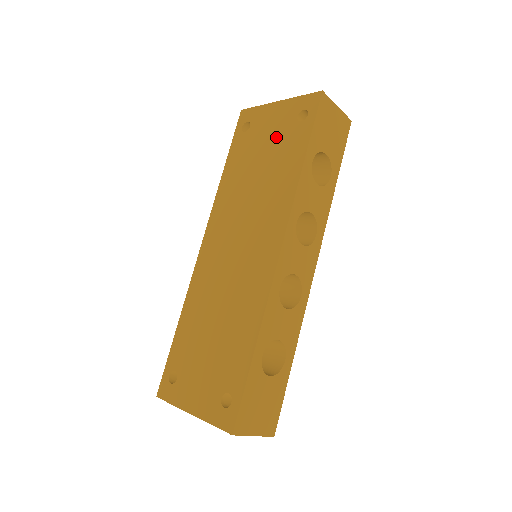
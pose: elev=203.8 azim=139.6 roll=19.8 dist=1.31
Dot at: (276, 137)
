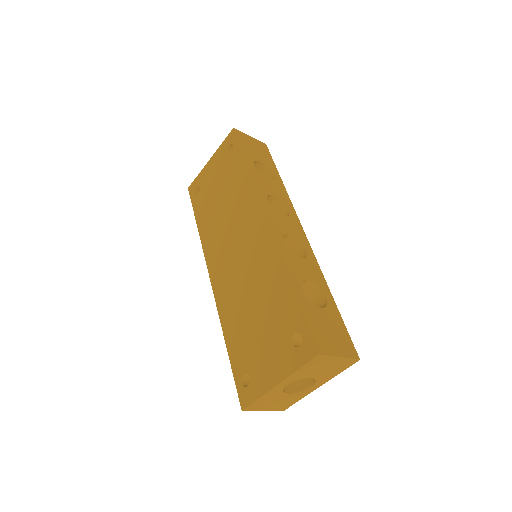
Dot at: (221, 175)
